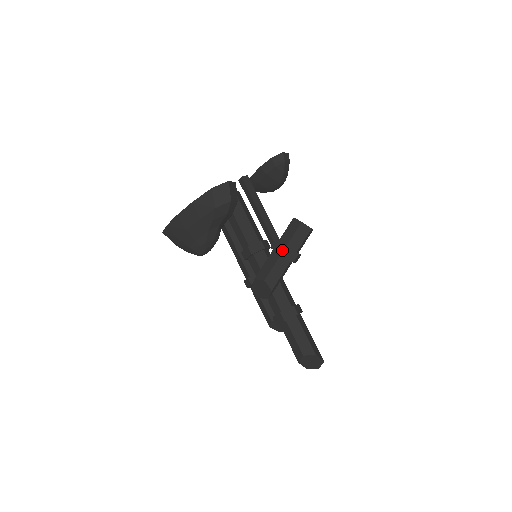
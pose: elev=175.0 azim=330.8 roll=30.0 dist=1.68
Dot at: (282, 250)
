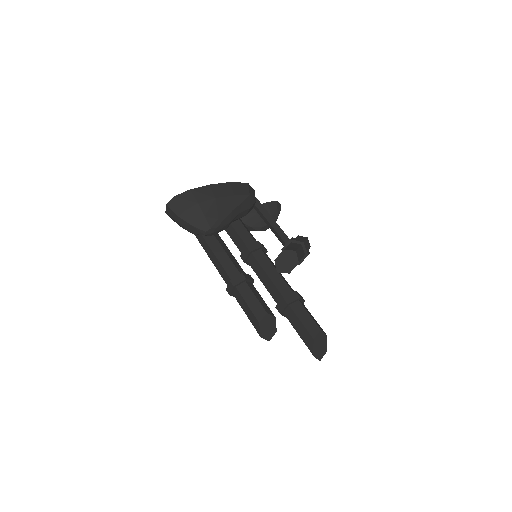
Dot at: (304, 241)
